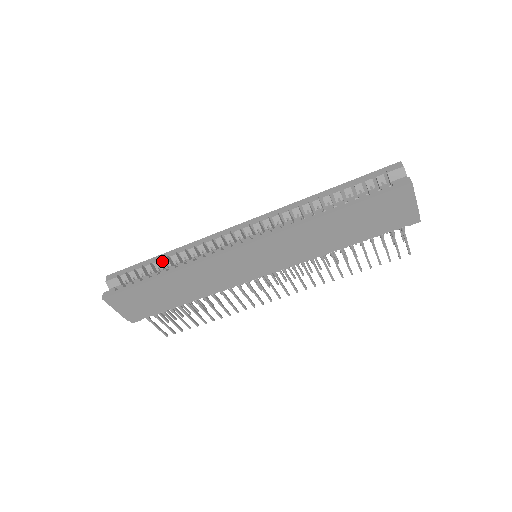
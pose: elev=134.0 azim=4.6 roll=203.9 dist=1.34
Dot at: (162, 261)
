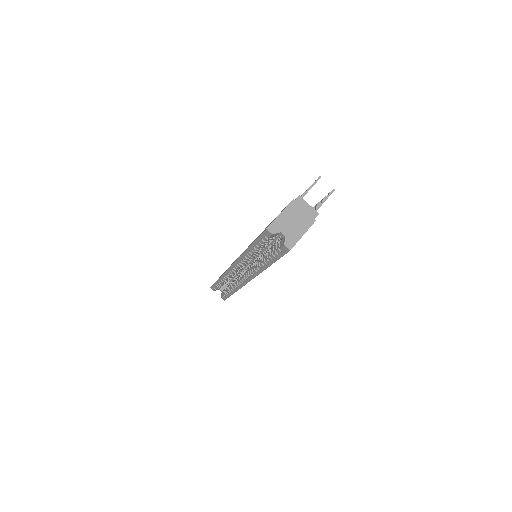
Dot at: occluded
